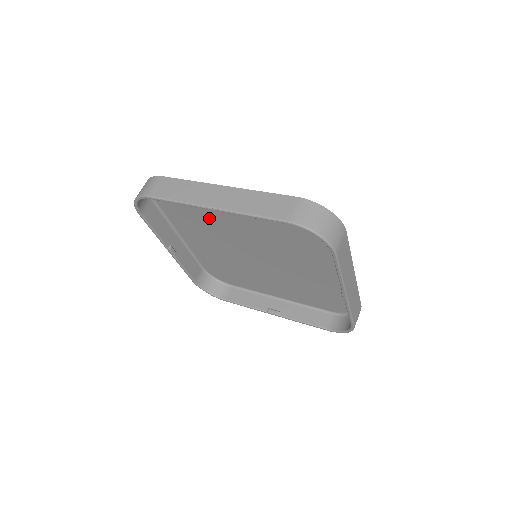
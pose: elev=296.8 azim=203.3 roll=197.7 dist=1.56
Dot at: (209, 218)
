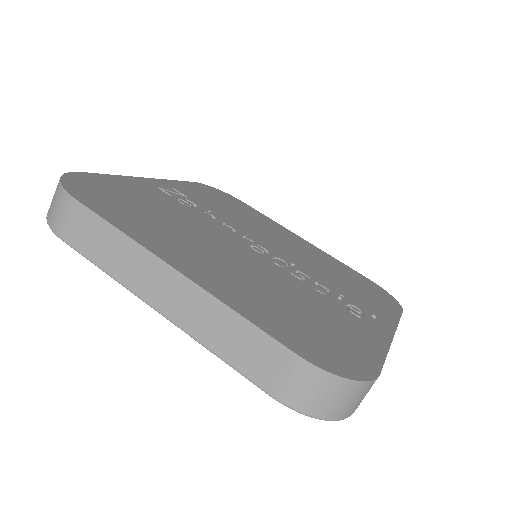
Dot at: occluded
